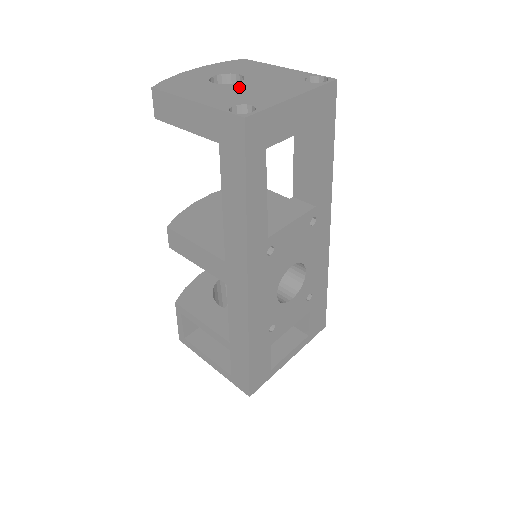
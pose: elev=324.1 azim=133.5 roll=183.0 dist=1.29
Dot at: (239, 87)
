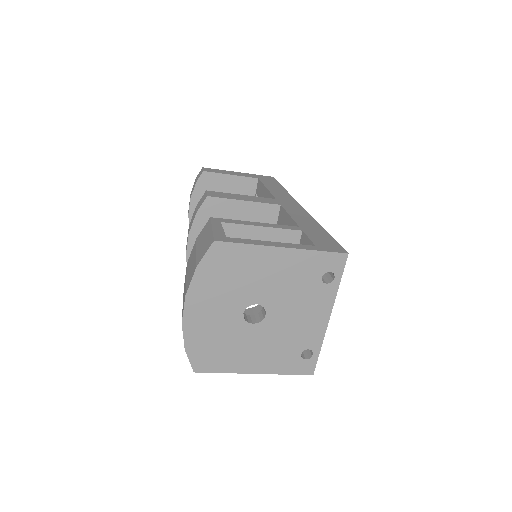
Dot at: occluded
